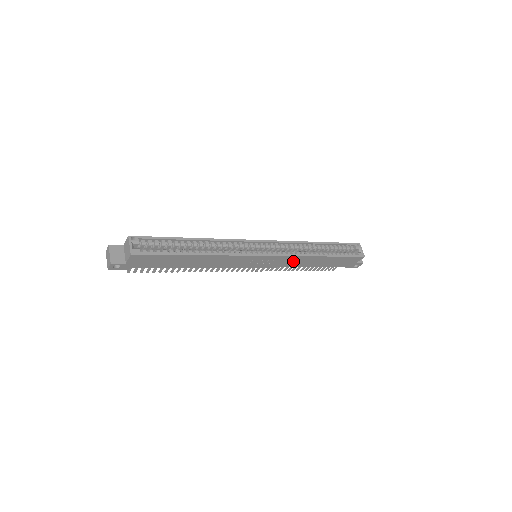
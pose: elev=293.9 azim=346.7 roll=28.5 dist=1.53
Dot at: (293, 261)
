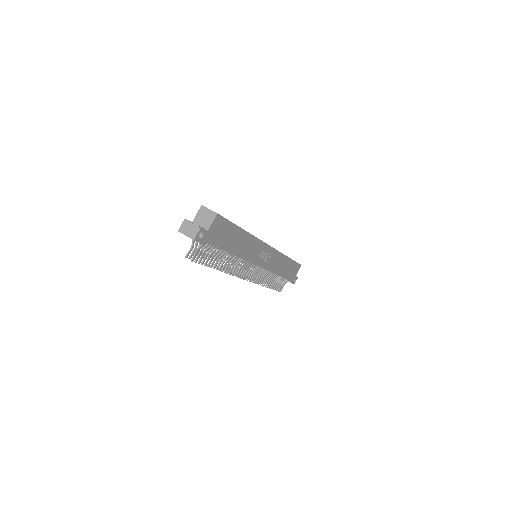
Dot at: (276, 261)
